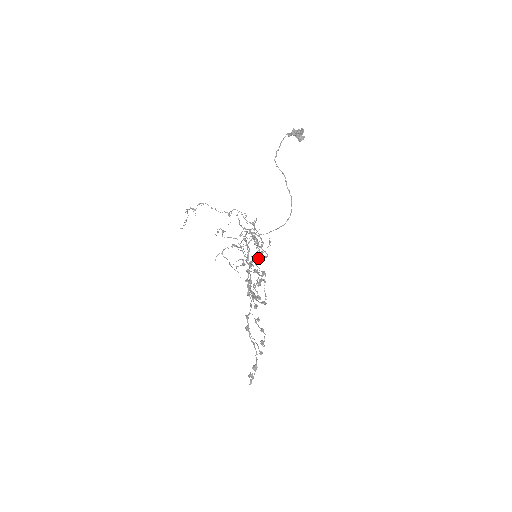
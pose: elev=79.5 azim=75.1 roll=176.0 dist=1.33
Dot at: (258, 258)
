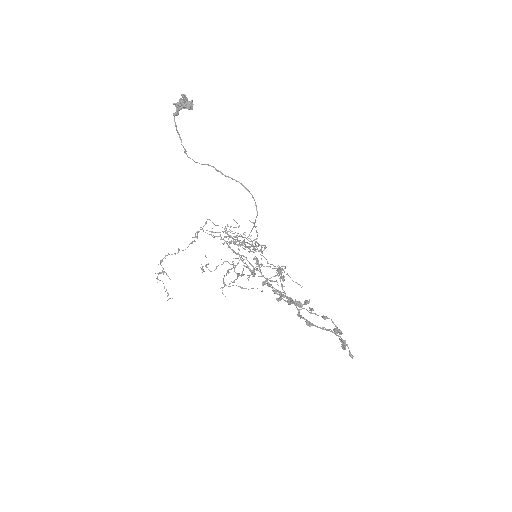
Dot at: occluded
